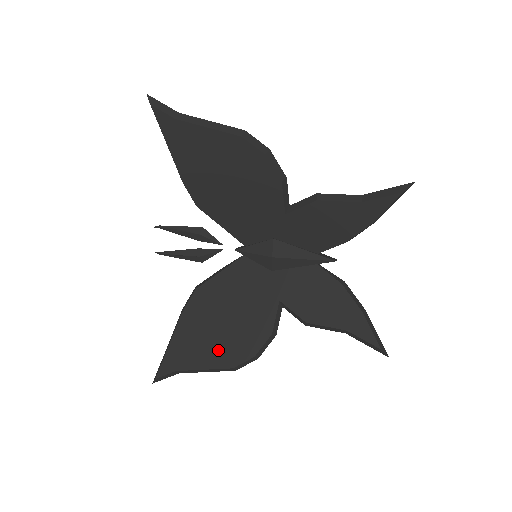
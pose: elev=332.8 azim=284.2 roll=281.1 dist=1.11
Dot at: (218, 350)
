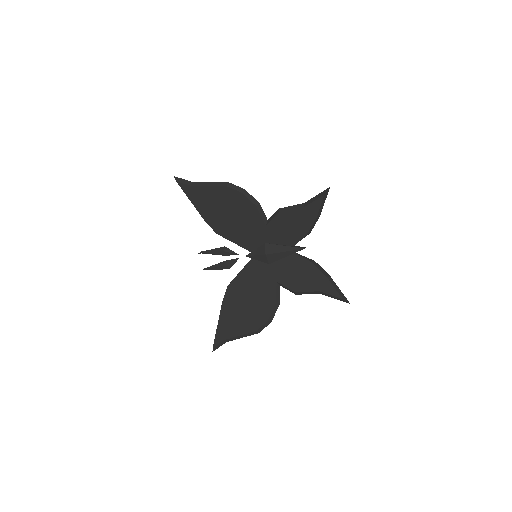
Dot at: (246, 321)
